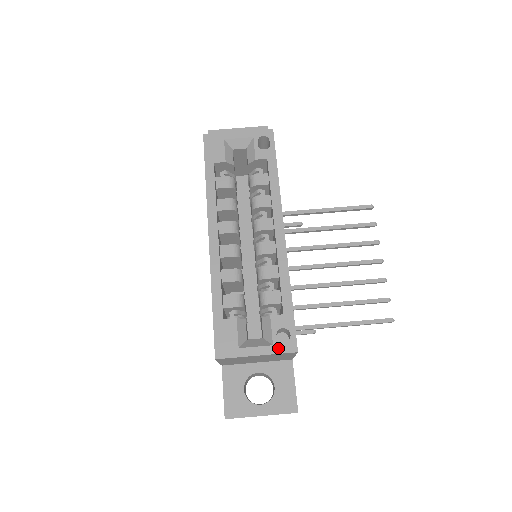
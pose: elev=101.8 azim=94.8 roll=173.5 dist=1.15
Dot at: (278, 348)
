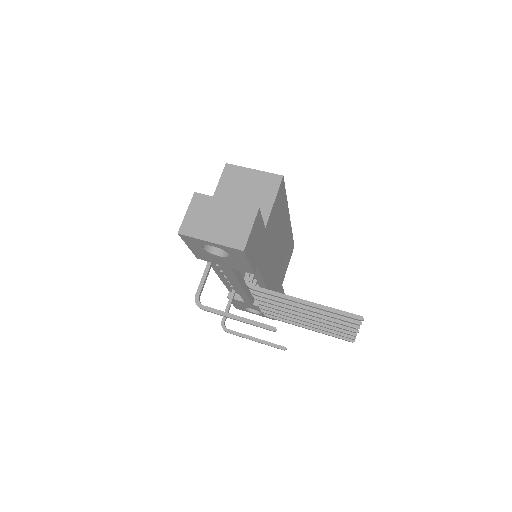
Dot at: (270, 175)
